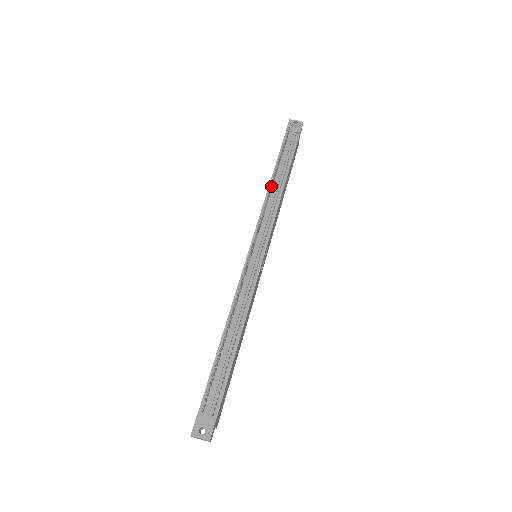
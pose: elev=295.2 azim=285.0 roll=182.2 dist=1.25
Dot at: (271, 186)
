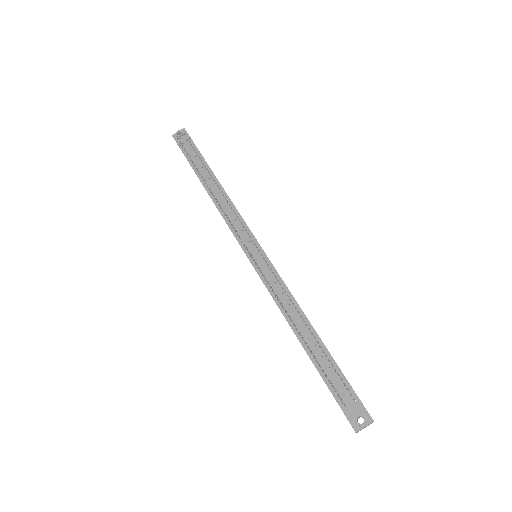
Dot at: (212, 195)
